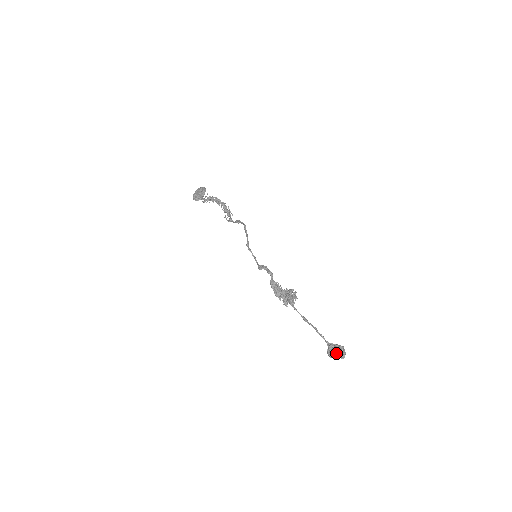
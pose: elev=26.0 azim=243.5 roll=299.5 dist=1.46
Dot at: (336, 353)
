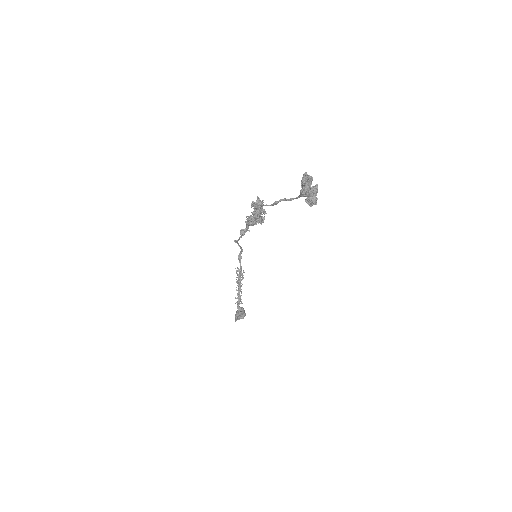
Dot at: (301, 182)
